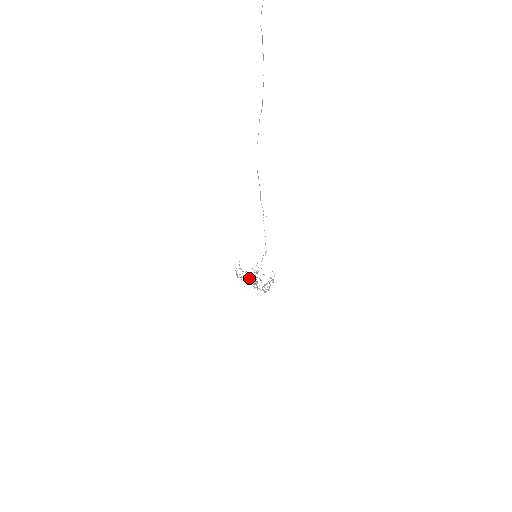
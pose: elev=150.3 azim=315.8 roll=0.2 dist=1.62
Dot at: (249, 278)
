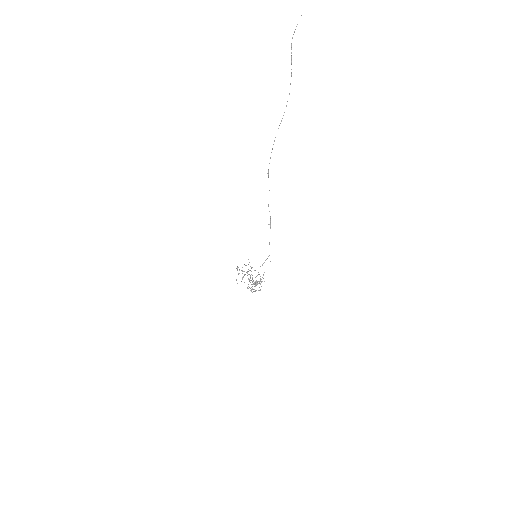
Dot at: occluded
